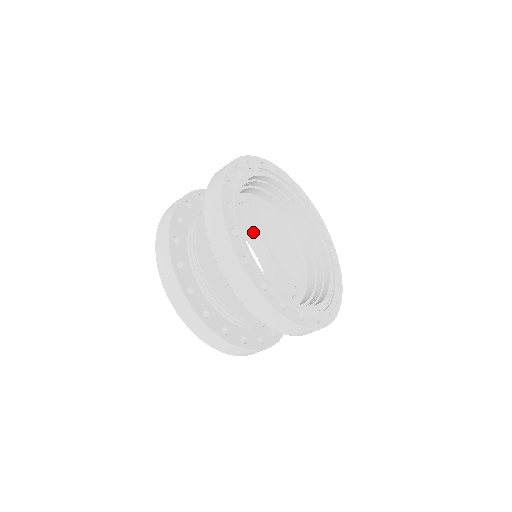
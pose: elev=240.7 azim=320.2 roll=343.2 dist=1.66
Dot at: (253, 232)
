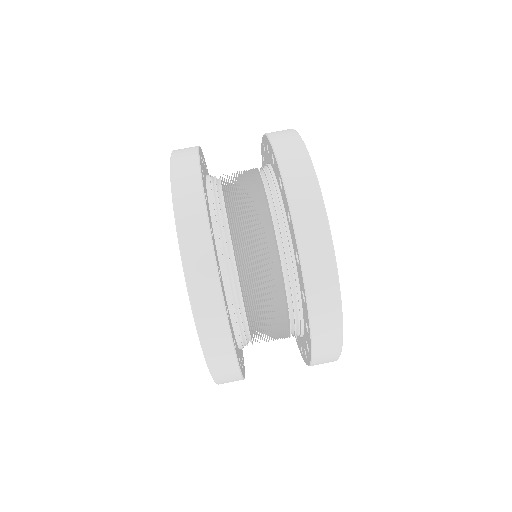
Dot at: occluded
